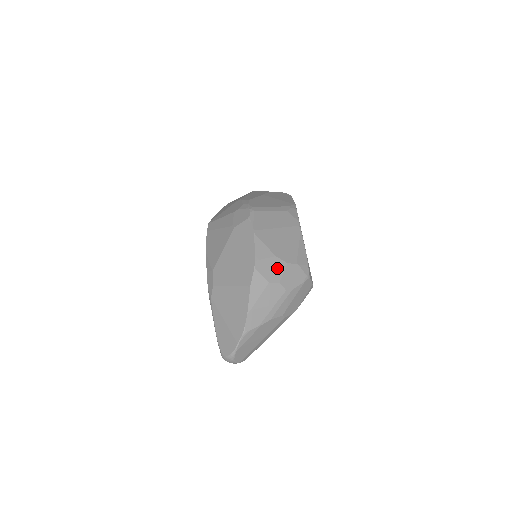
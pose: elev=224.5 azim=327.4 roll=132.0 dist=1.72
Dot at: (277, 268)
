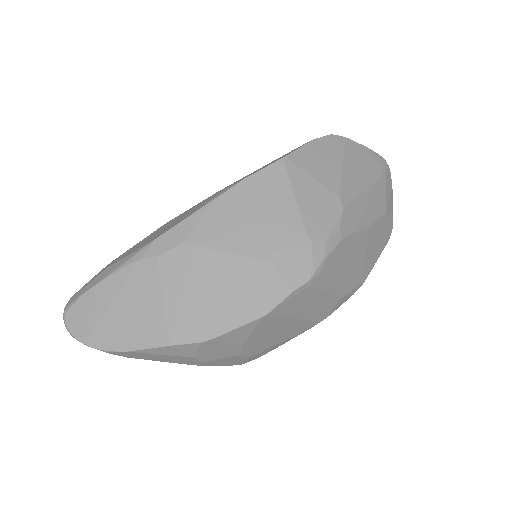
Dot at: (224, 353)
